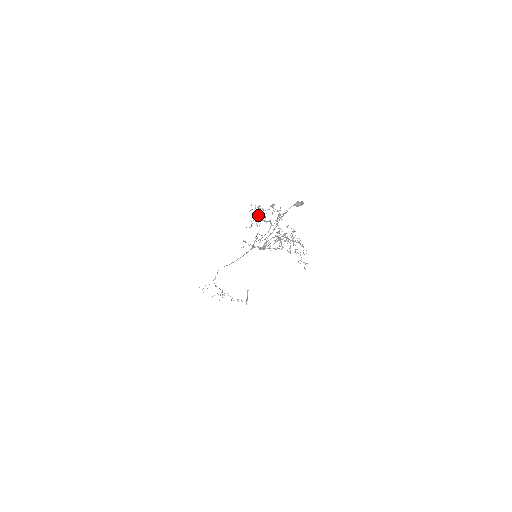
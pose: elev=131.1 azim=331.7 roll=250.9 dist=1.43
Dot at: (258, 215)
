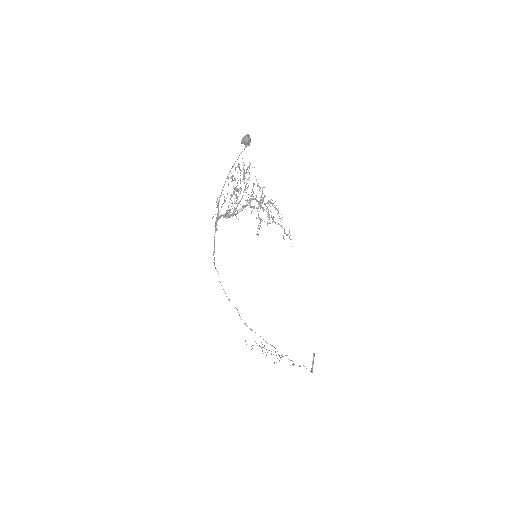
Dot at: (233, 188)
